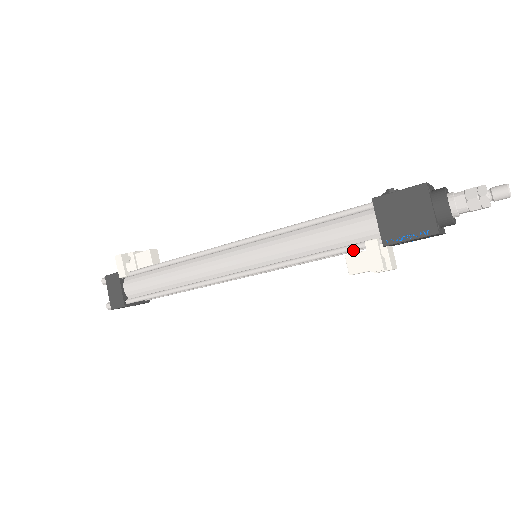
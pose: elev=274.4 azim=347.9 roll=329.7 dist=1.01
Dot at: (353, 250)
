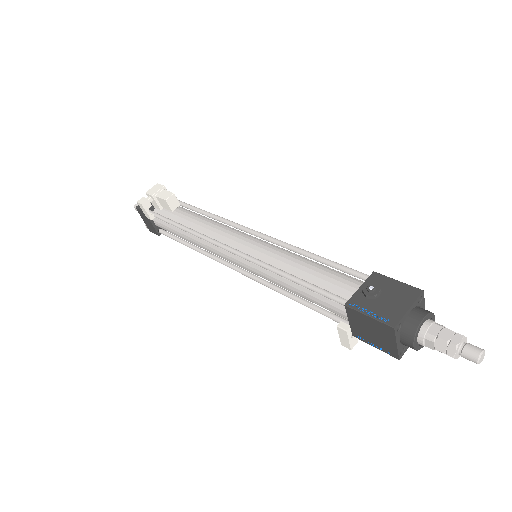
Dot at: (330, 318)
